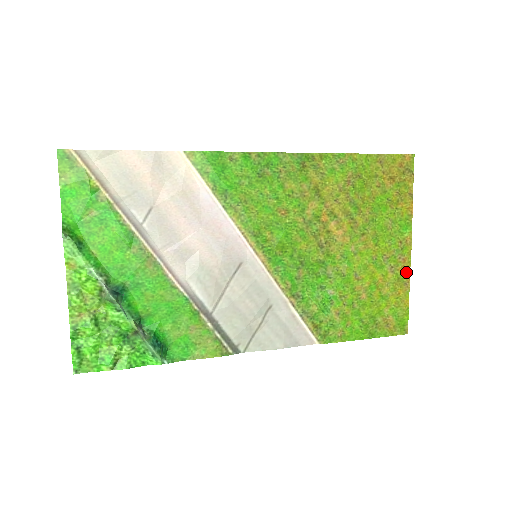
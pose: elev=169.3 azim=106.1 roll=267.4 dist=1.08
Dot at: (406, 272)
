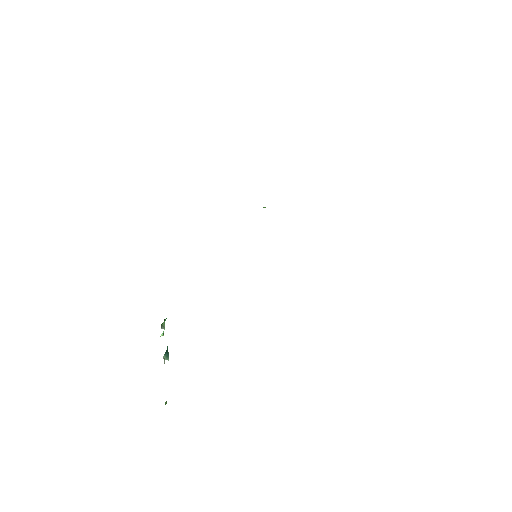
Dot at: occluded
